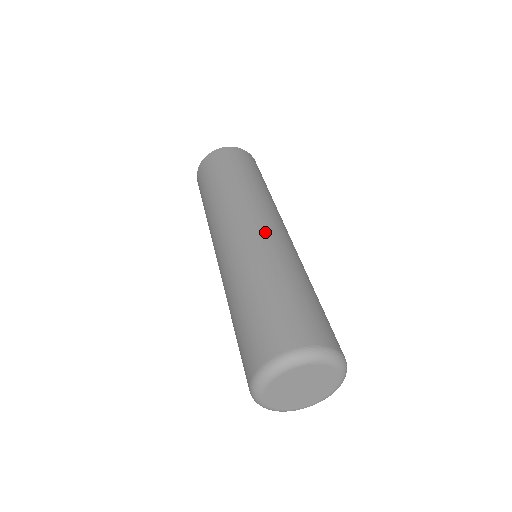
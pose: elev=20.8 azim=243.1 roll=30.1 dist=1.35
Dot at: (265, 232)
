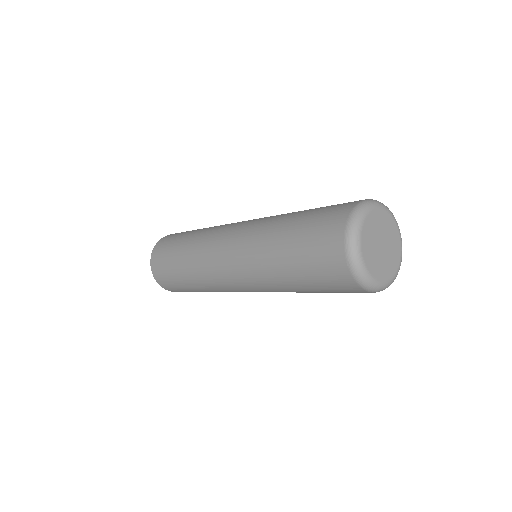
Dot at: occluded
